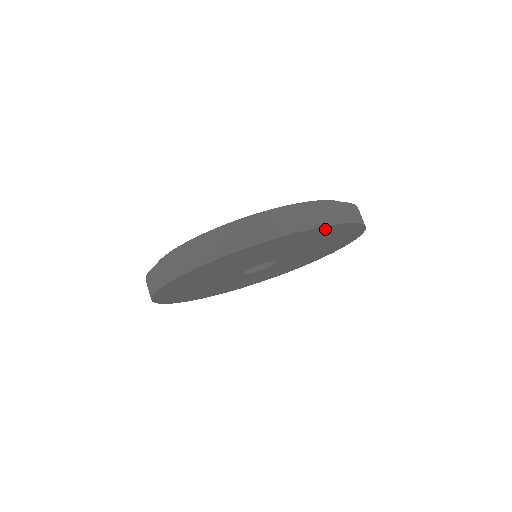
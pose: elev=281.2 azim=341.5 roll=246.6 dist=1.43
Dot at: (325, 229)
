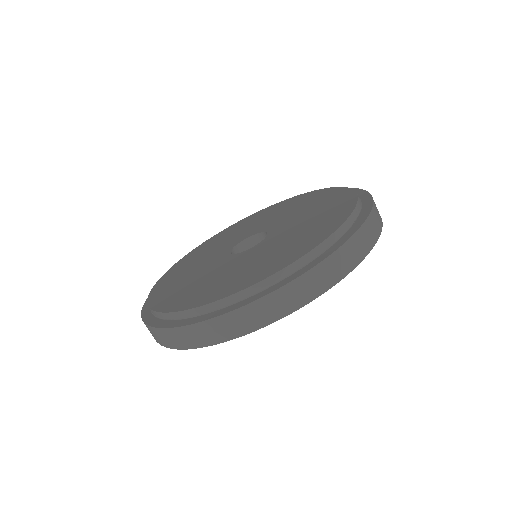
Dot at: occluded
